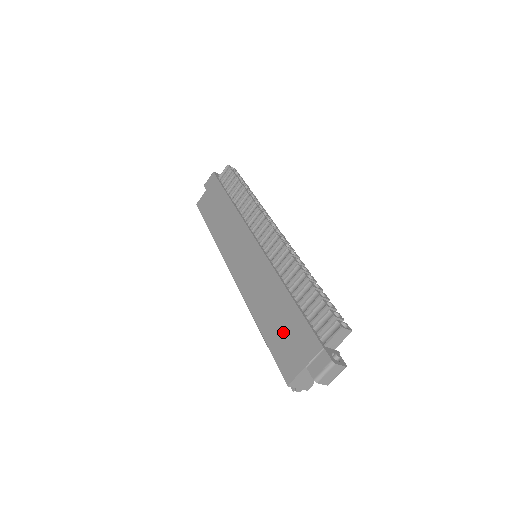
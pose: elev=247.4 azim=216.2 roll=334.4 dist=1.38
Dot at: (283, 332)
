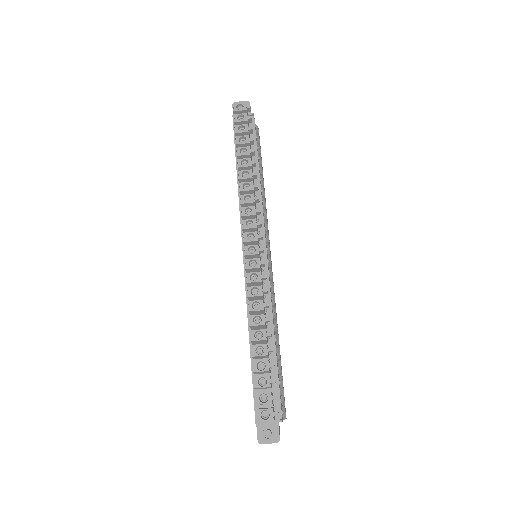
Dot at: occluded
